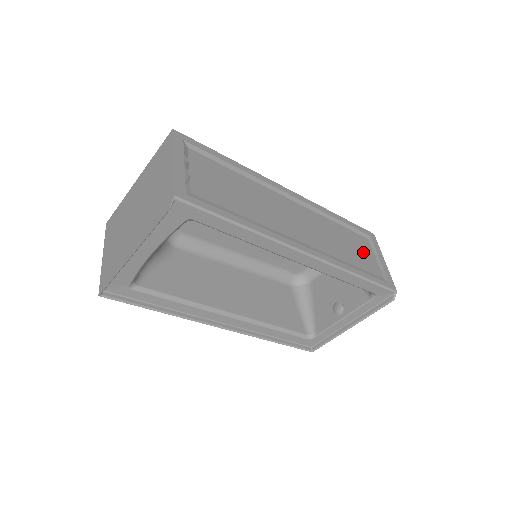
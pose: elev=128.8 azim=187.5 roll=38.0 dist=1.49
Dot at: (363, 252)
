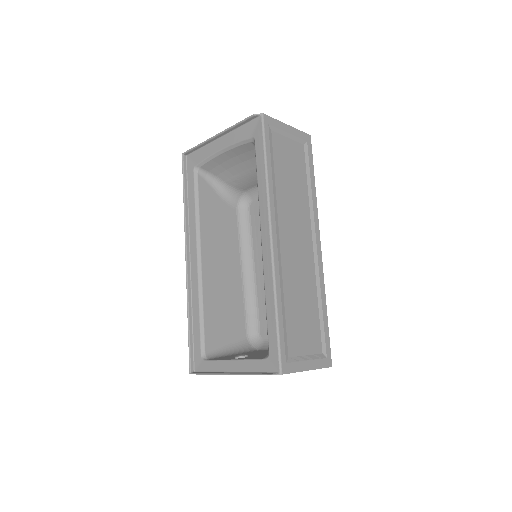
Dot at: (304, 334)
